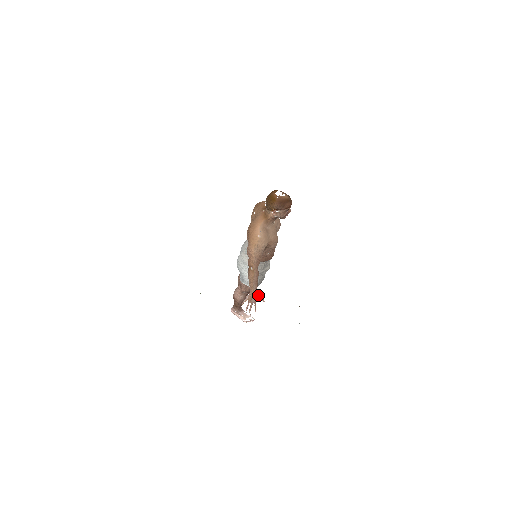
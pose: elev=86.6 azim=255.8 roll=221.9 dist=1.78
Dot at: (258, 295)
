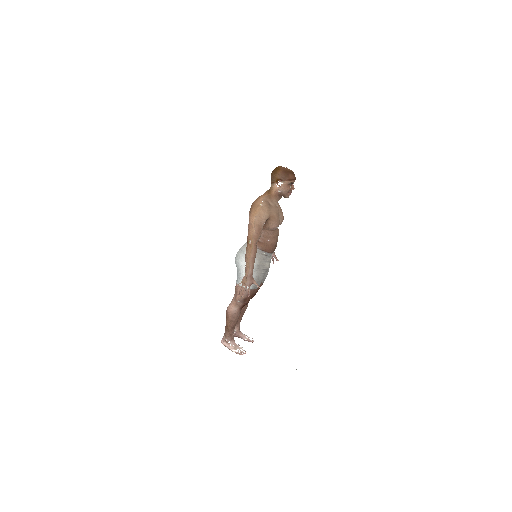
Dot at: (253, 279)
